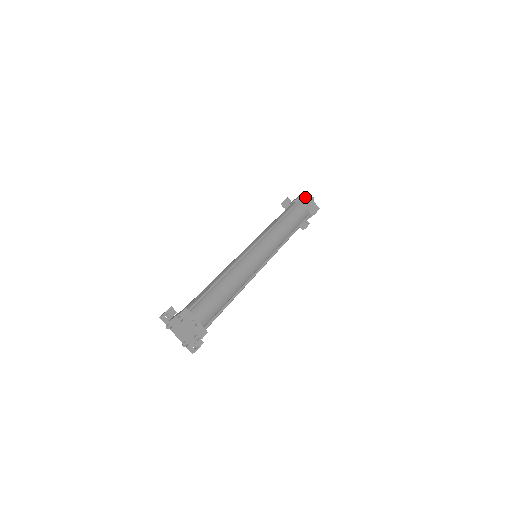
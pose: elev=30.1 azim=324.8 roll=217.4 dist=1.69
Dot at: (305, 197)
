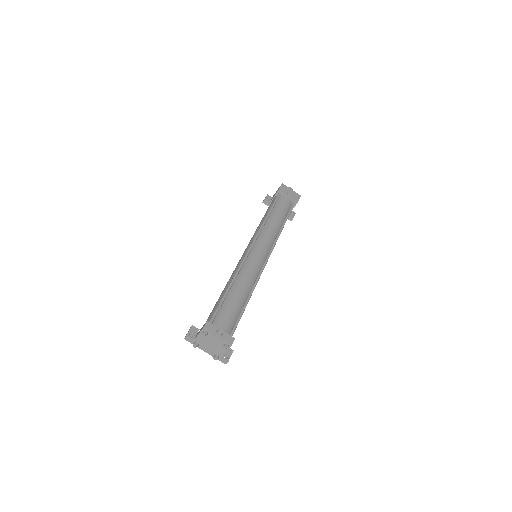
Dot at: (284, 189)
